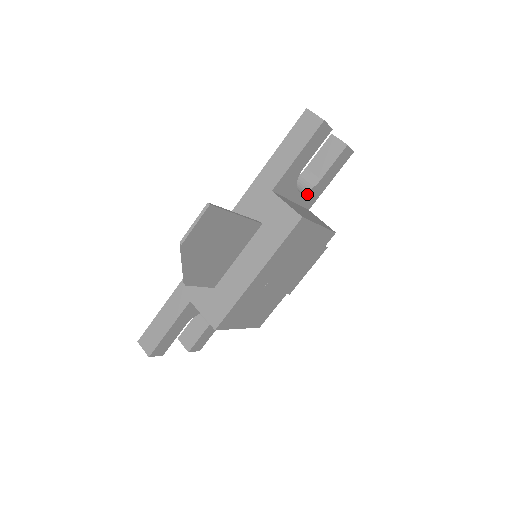
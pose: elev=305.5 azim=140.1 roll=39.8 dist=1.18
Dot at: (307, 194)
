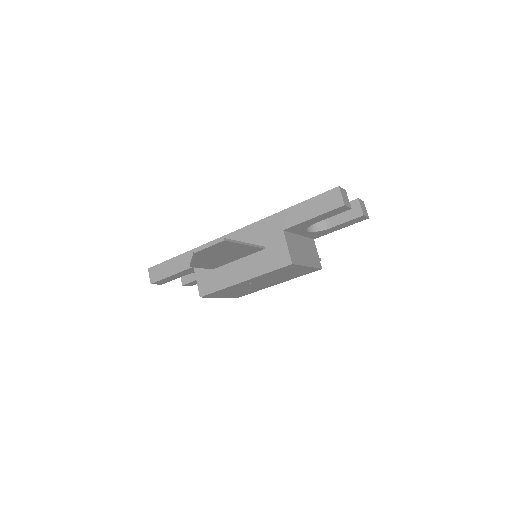
Dot at: (315, 233)
